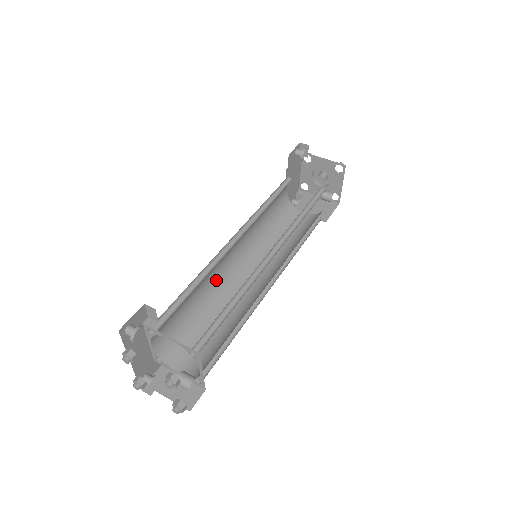
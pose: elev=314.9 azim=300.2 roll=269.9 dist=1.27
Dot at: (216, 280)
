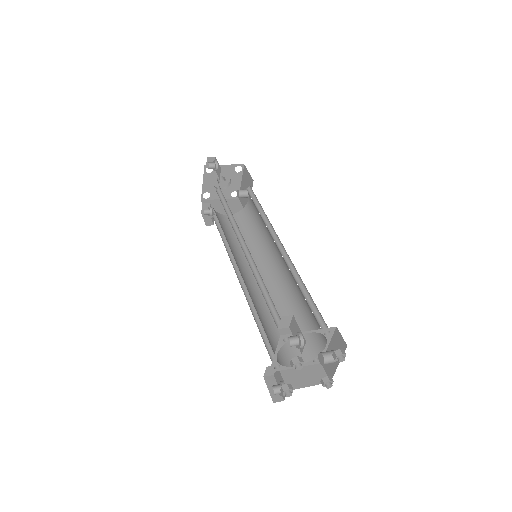
Dot at: (247, 289)
